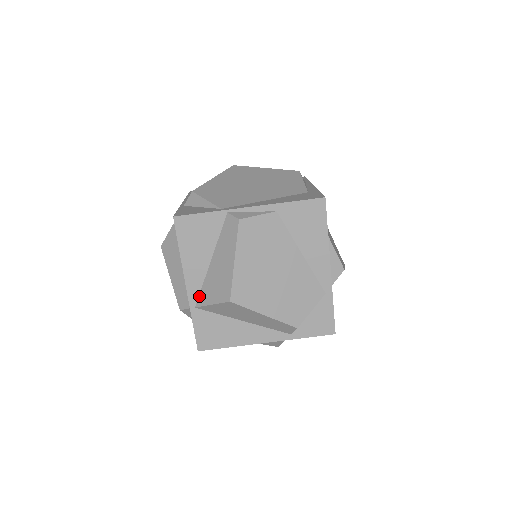
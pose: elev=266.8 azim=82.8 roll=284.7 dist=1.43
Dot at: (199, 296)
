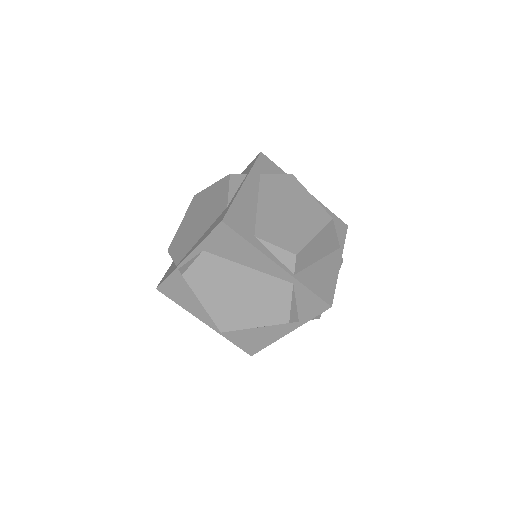
Dot at: occluded
